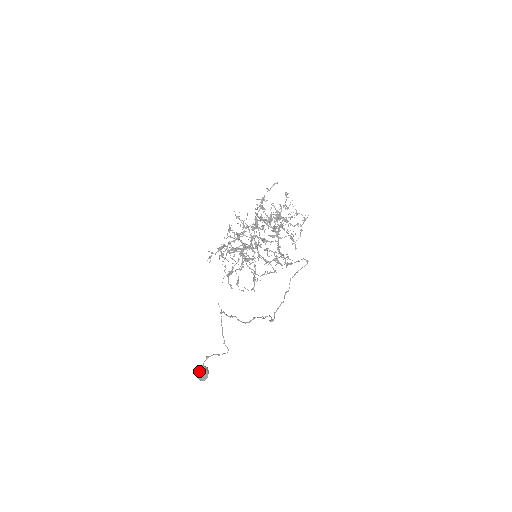
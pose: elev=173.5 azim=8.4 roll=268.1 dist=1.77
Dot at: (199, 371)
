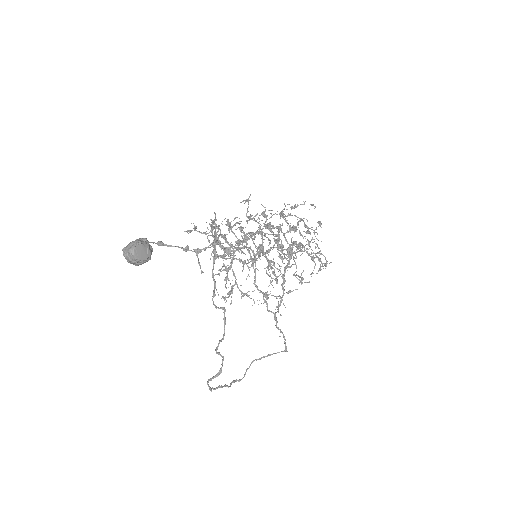
Dot at: (139, 238)
